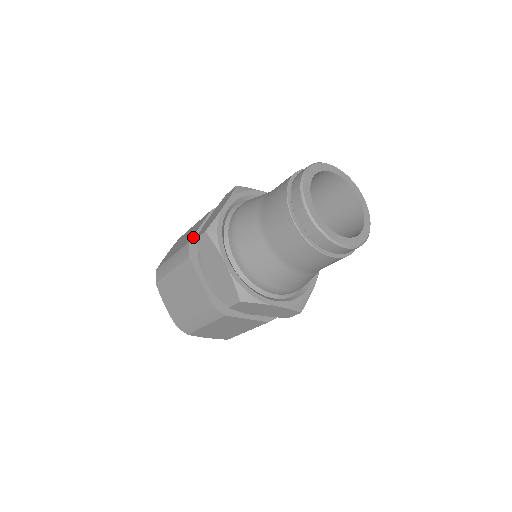
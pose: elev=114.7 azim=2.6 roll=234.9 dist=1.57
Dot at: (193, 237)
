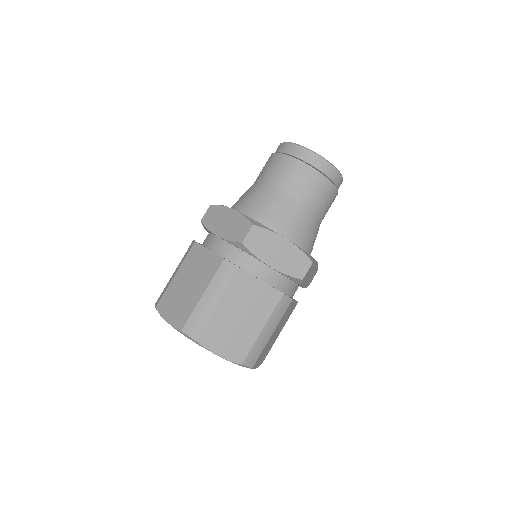
Dot at: (220, 256)
